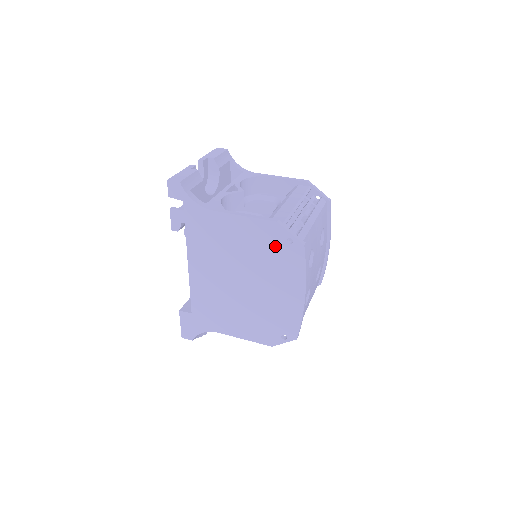
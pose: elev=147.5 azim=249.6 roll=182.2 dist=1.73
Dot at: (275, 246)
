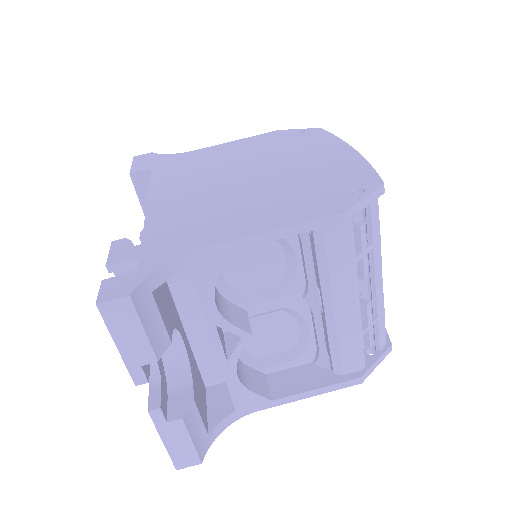
Dot at: occluded
